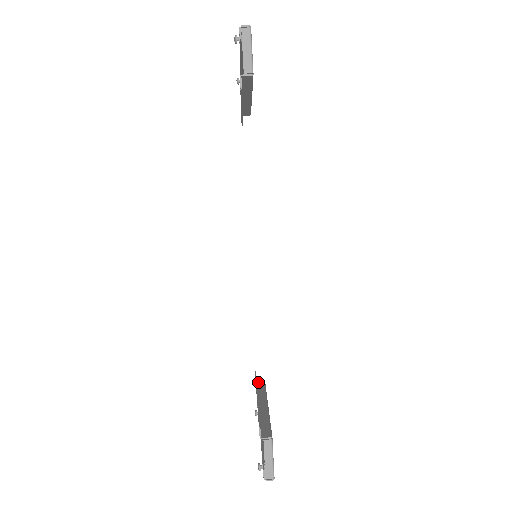
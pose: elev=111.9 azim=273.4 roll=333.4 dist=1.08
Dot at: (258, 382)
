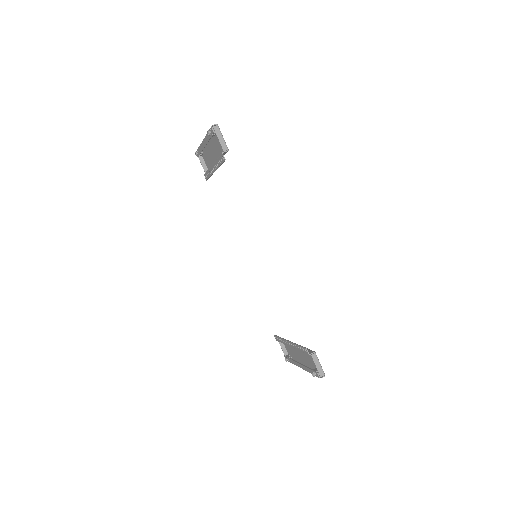
Dot at: occluded
